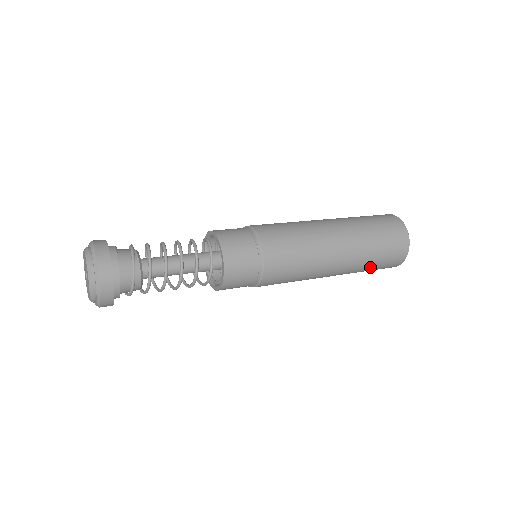
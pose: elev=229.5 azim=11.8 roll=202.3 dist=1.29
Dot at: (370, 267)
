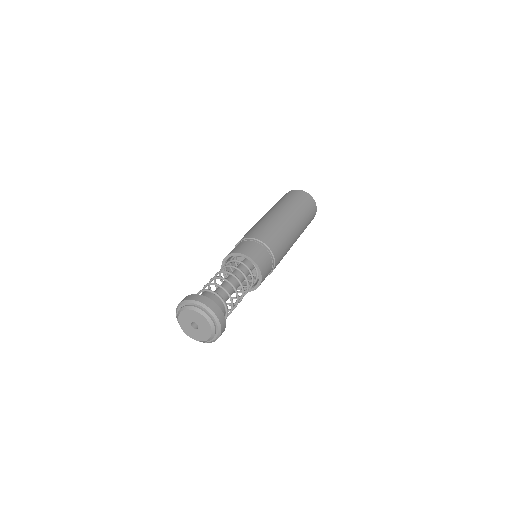
Dot at: (307, 224)
